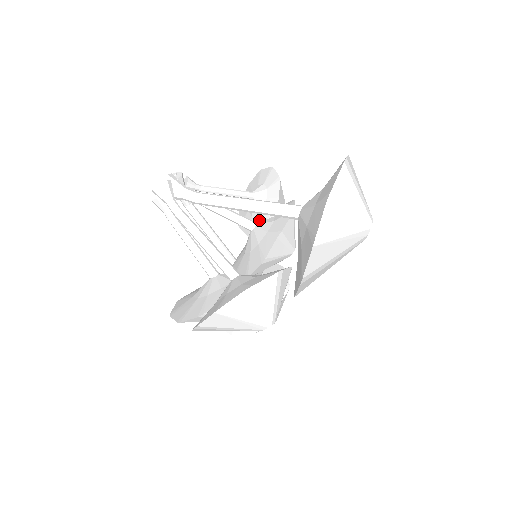
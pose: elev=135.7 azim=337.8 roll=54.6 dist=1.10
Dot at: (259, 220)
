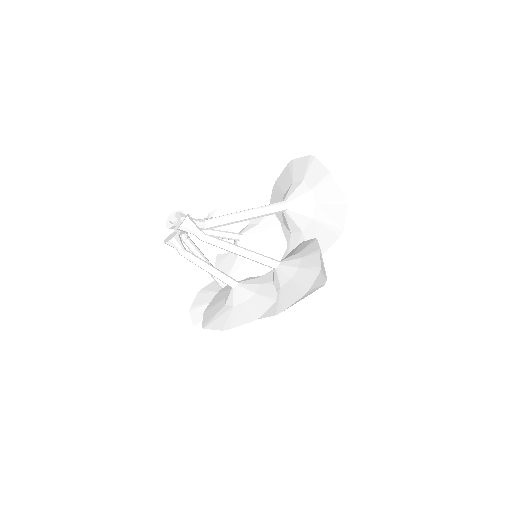
Dot at: occluded
